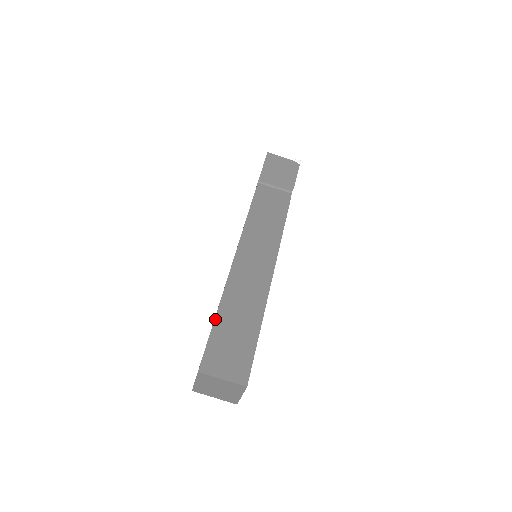
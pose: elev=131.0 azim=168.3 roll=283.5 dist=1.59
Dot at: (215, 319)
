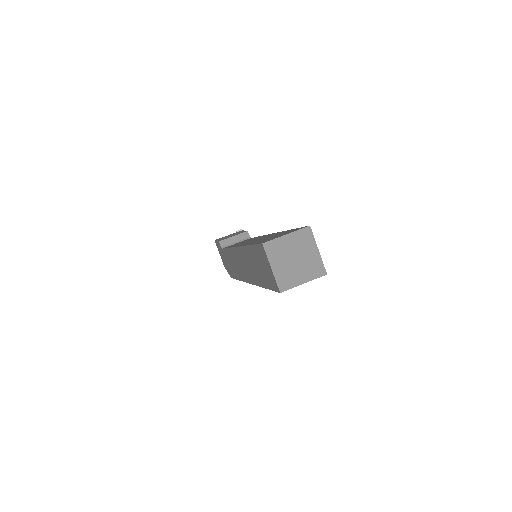
Dot at: (250, 245)
